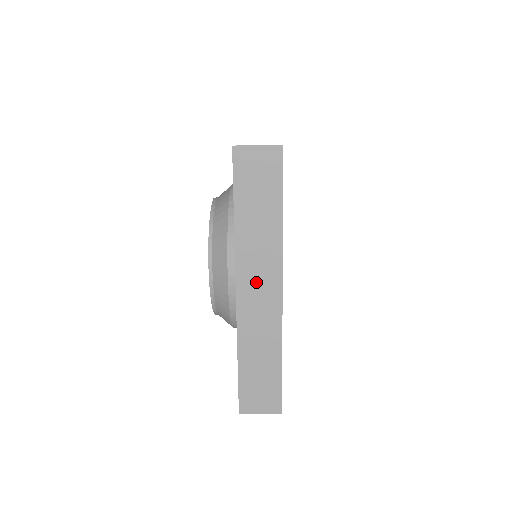
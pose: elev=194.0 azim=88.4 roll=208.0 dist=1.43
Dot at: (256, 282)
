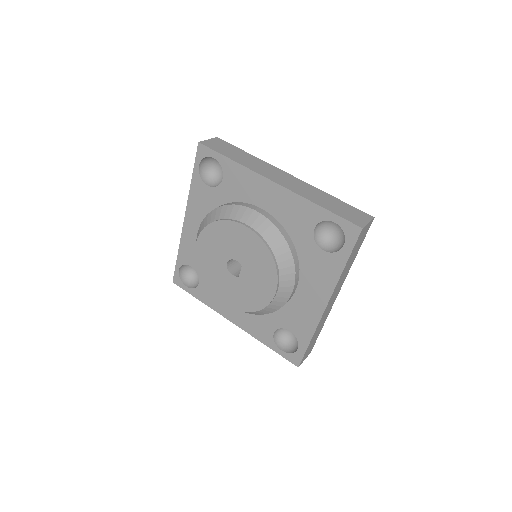
Dot at: (334, 296)
